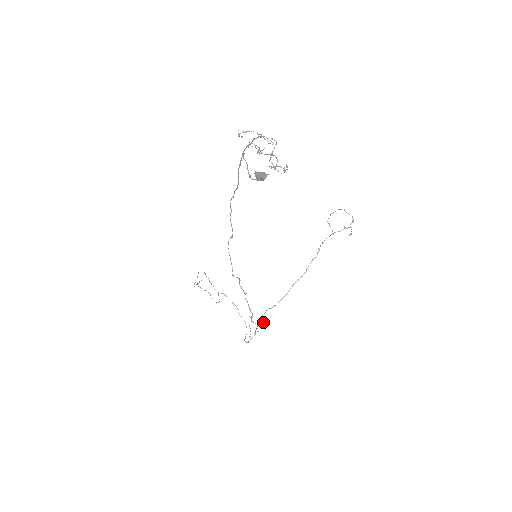
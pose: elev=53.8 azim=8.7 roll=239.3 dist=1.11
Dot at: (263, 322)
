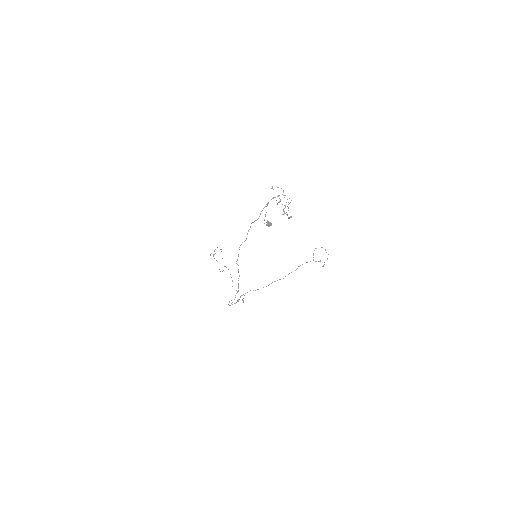
Dot at: occluded
